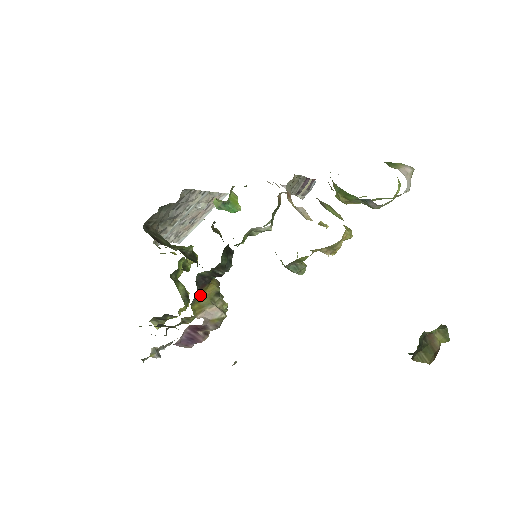
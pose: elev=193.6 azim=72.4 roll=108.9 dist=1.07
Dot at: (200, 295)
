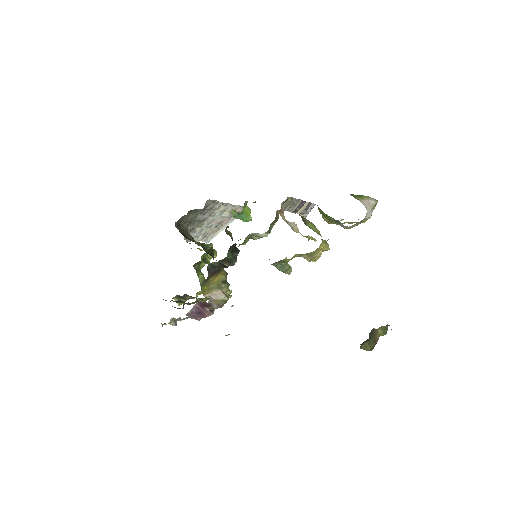
Dot at: (210, 280)
